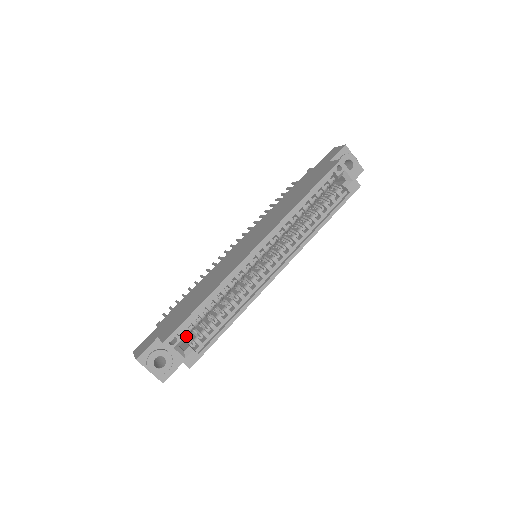
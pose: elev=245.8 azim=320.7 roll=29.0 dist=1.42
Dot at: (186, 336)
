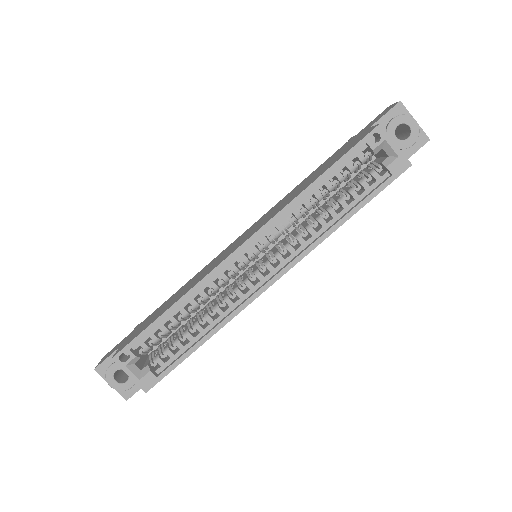
Dot at: (149, 351)
